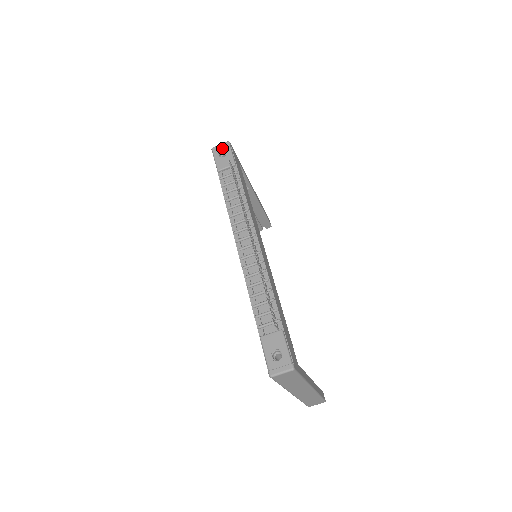
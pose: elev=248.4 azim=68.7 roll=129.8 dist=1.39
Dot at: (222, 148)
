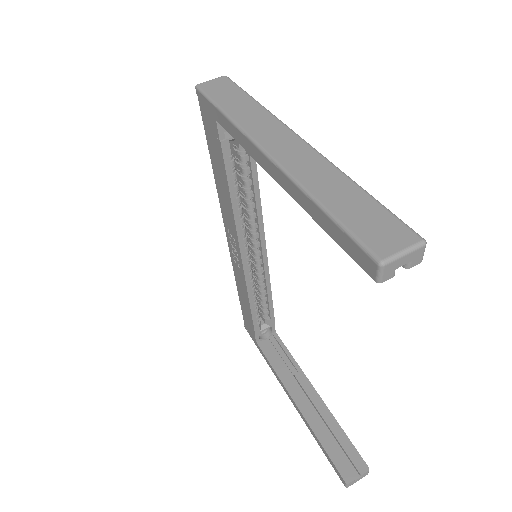
Dot at: occluded
